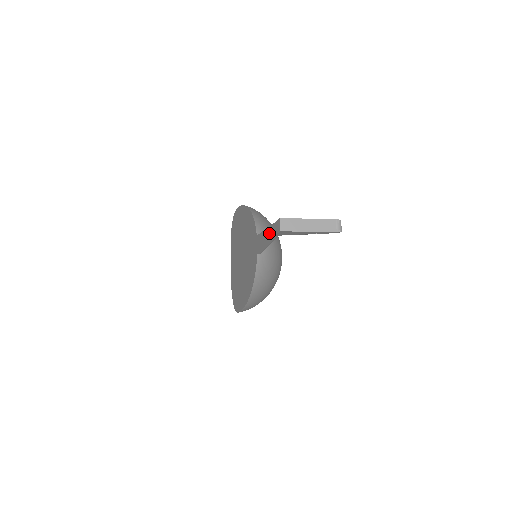
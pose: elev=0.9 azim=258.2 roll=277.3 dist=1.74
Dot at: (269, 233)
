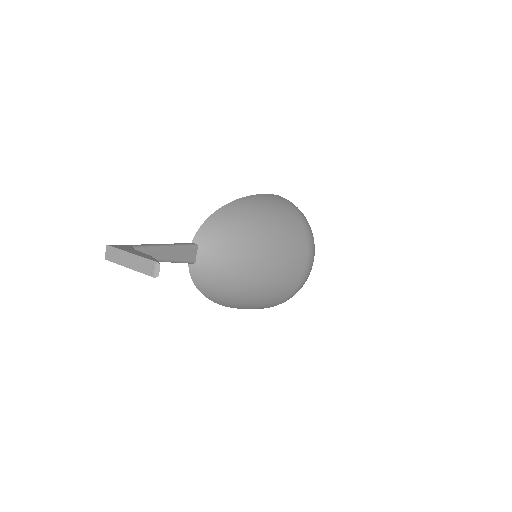
Dot at: occluded
